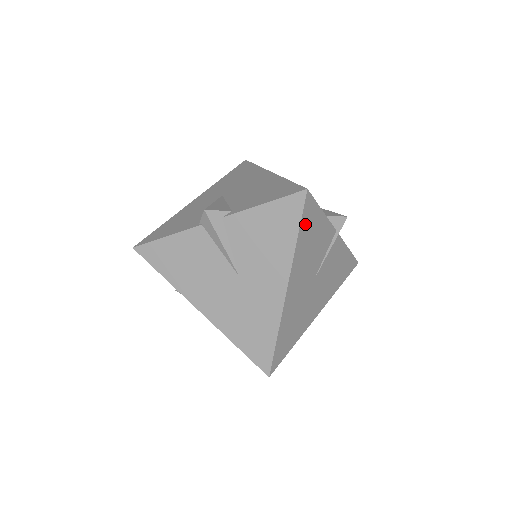
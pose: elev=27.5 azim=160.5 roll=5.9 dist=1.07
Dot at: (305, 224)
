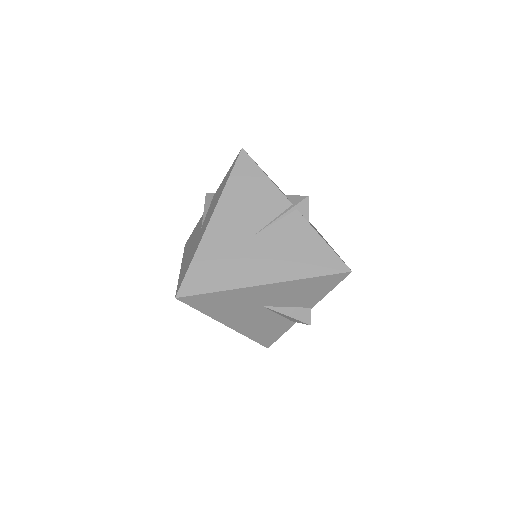
Dot at: (239, 174)
